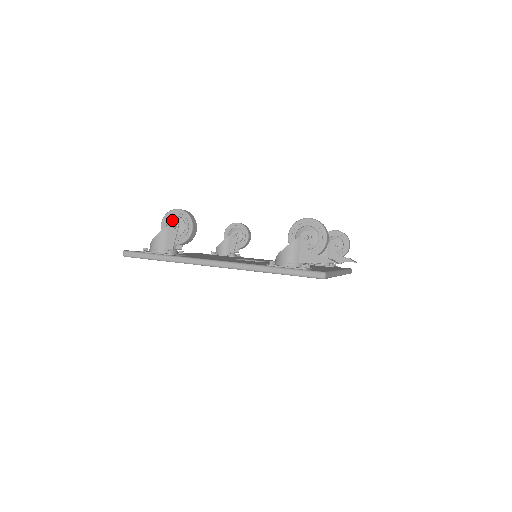
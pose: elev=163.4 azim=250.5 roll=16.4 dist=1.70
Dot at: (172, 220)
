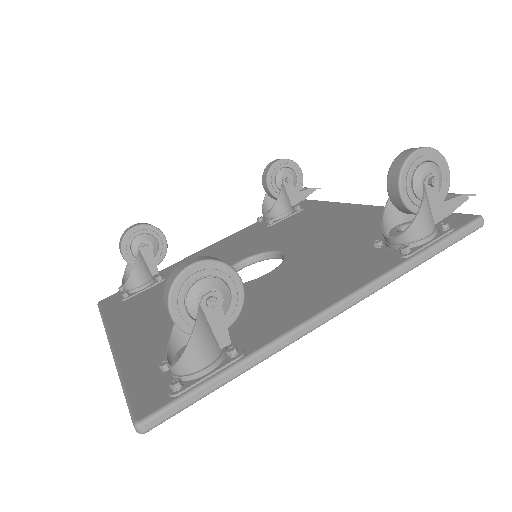
Dot at: (197, 293)
